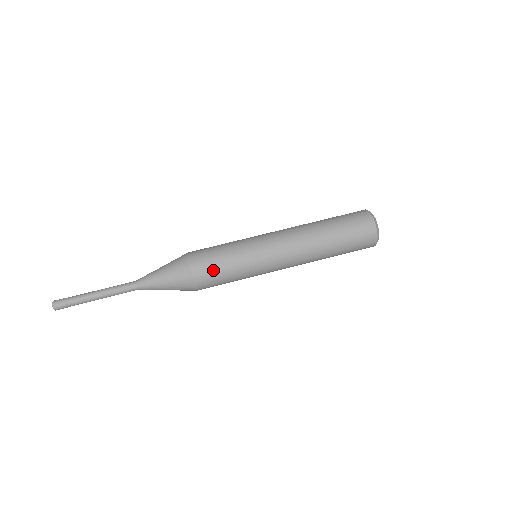
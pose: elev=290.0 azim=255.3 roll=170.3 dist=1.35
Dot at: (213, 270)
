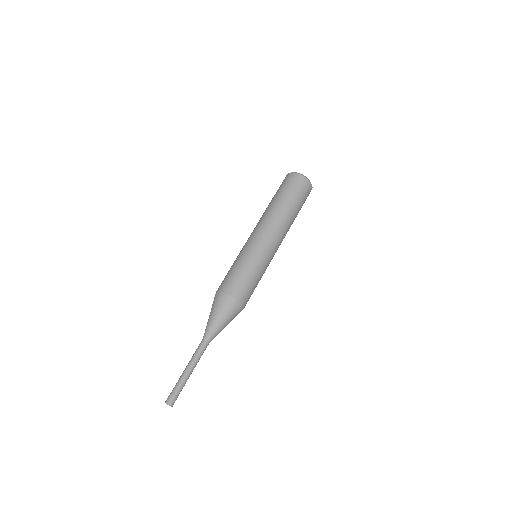
Dot at: (247, 287)
